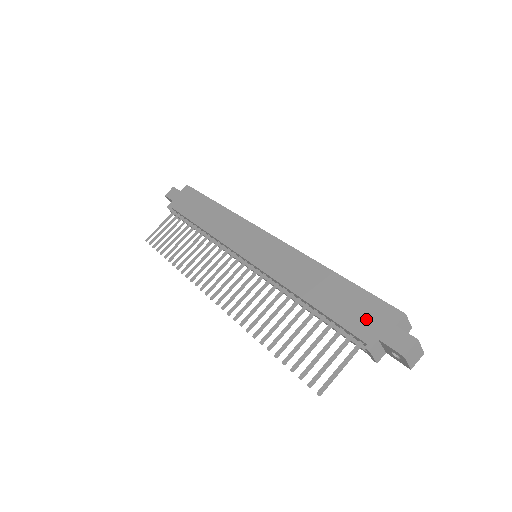
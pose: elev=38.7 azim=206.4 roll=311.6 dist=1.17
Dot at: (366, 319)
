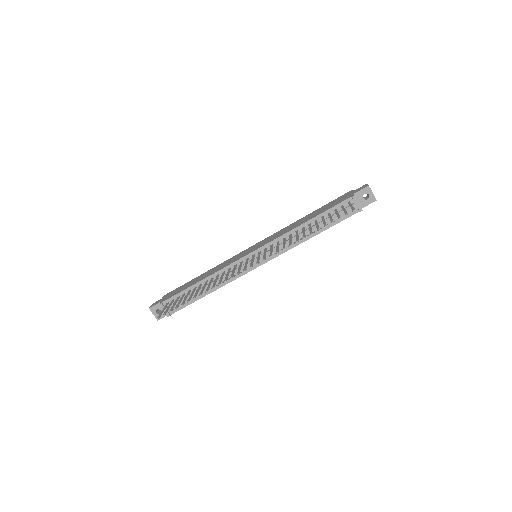
Dot at: (341, 199)
